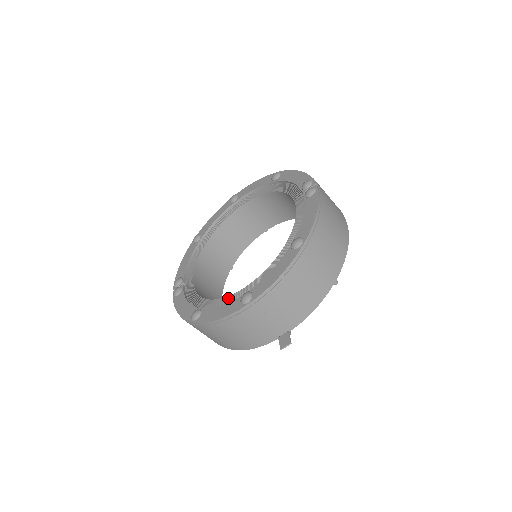
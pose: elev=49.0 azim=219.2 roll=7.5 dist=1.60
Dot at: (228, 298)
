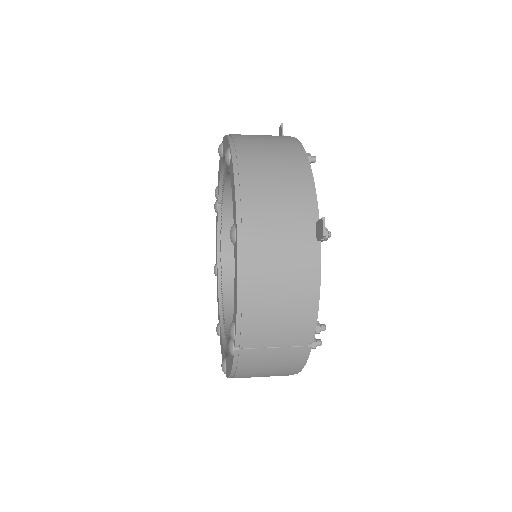
Dot at: (222, 297)
